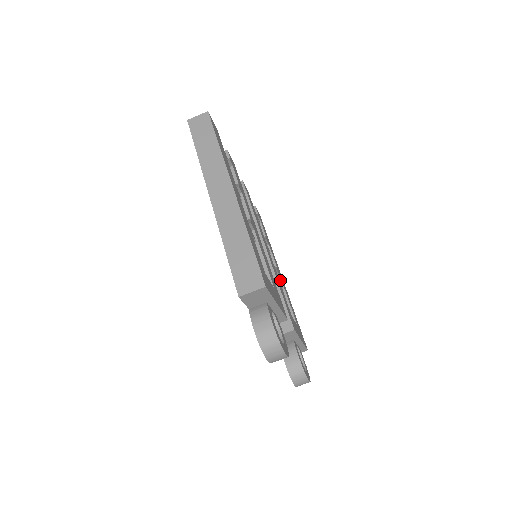
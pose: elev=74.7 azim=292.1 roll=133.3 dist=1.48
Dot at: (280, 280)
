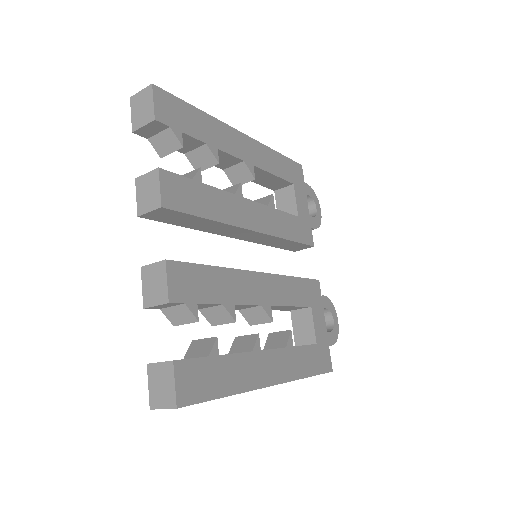
Dot at: (256, 168)
